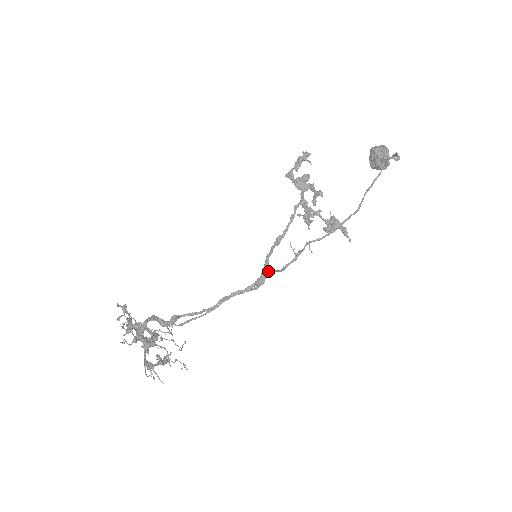
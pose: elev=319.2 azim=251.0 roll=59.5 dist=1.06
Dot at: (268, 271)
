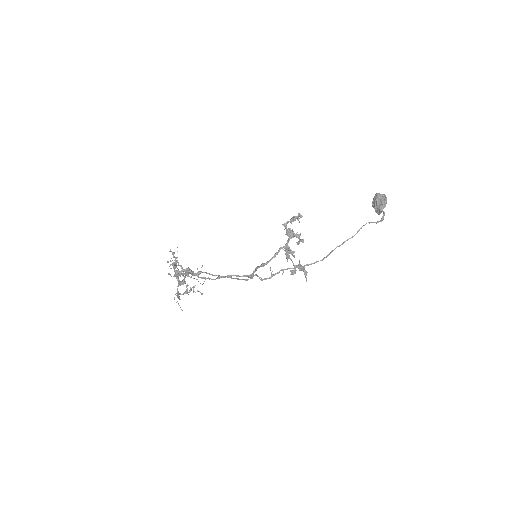
Dot at: (256, 274)
